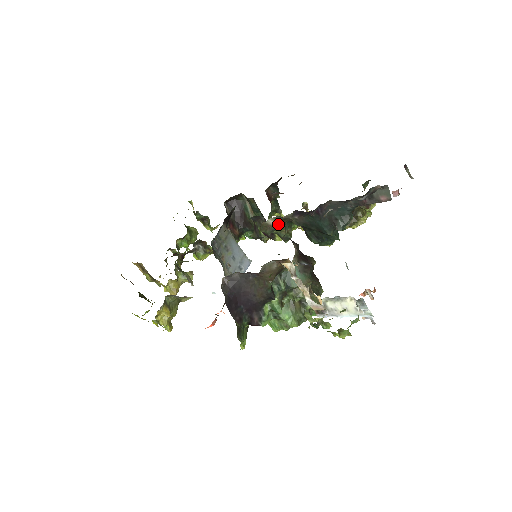
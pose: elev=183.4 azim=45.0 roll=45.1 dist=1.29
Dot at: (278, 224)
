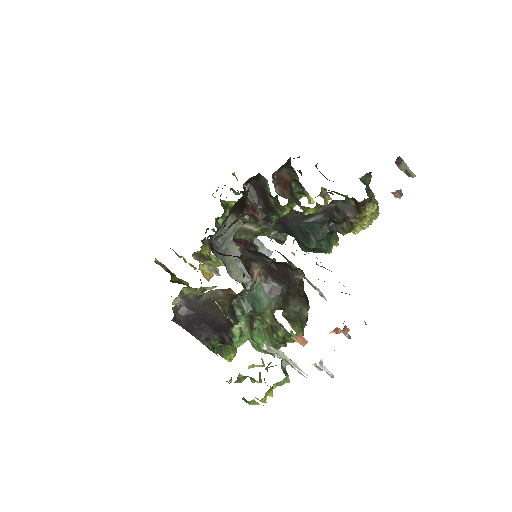
Dot at: (261, 228)
